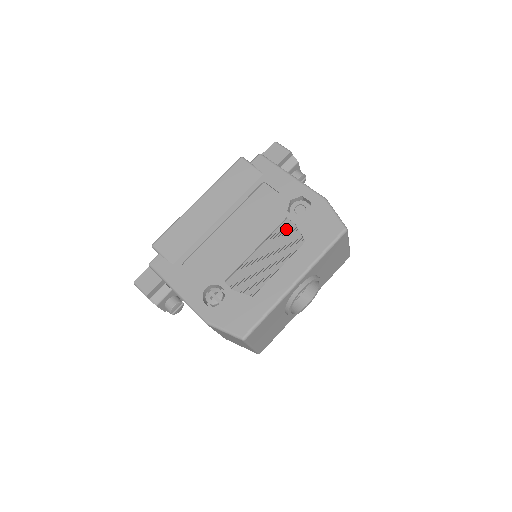
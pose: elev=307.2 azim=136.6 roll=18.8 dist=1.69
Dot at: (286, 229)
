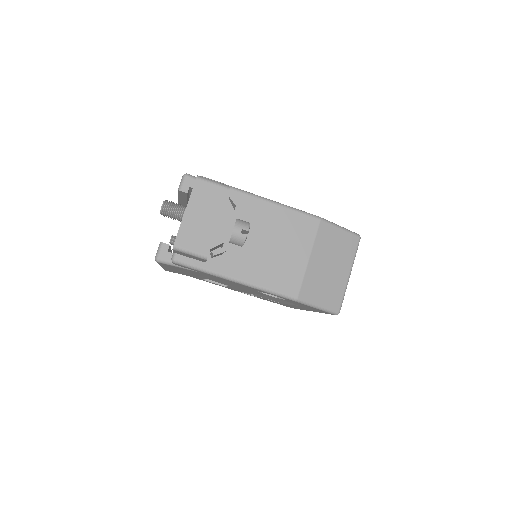
Dot at: (273, 297)
